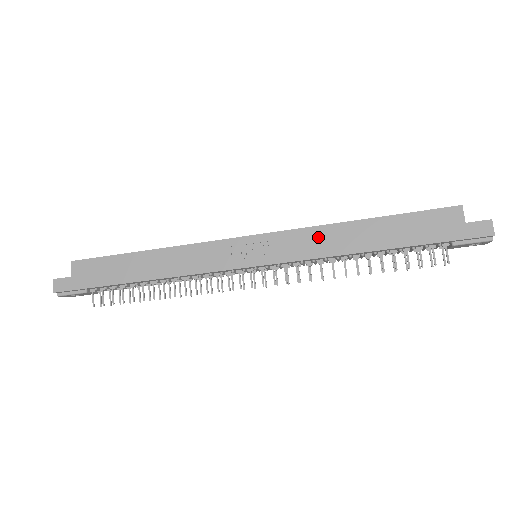
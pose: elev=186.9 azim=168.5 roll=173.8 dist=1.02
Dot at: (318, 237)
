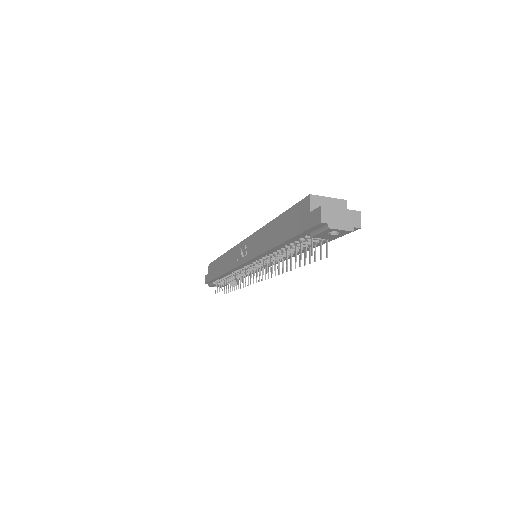
Dot at: (259, 238)
